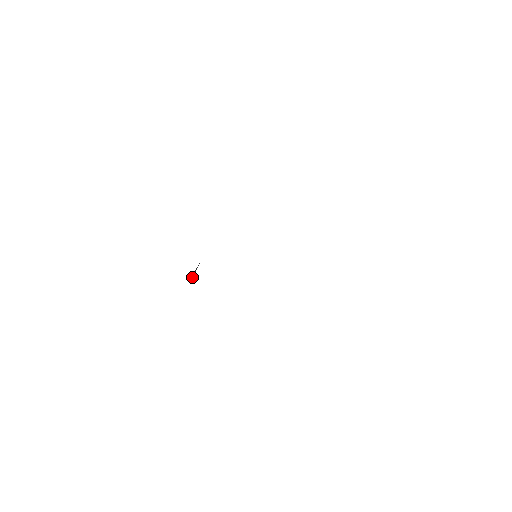
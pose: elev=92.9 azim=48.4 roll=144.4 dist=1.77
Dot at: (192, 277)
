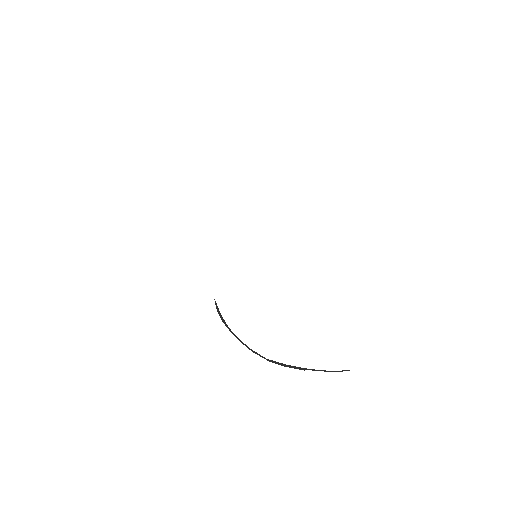
Dot at: occluded
